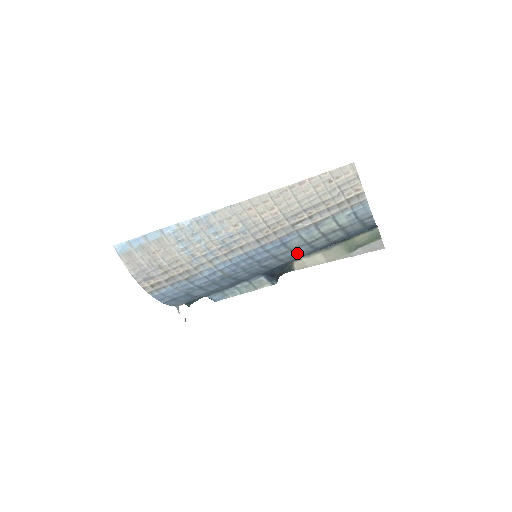
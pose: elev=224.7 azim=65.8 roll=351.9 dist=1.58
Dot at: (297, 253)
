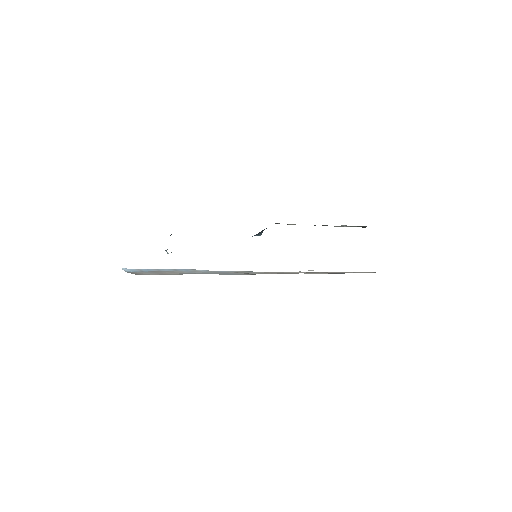
Dot at: occluded
